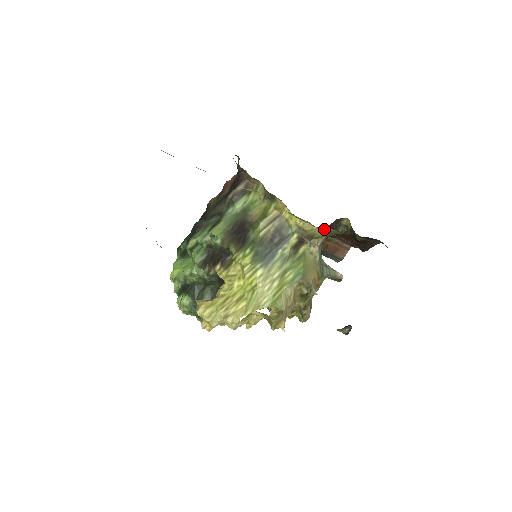
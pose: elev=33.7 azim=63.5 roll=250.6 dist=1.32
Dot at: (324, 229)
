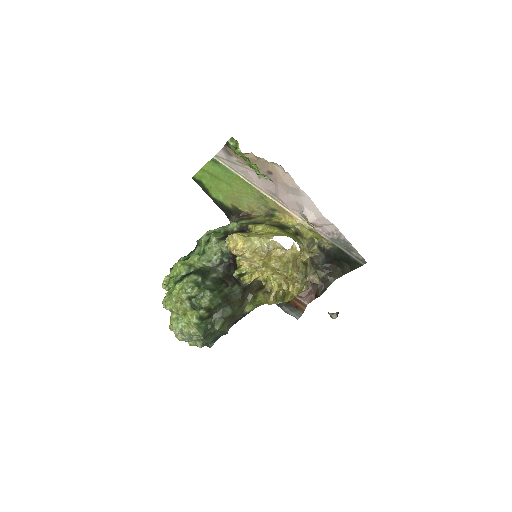
Dot at: (309, 233)
